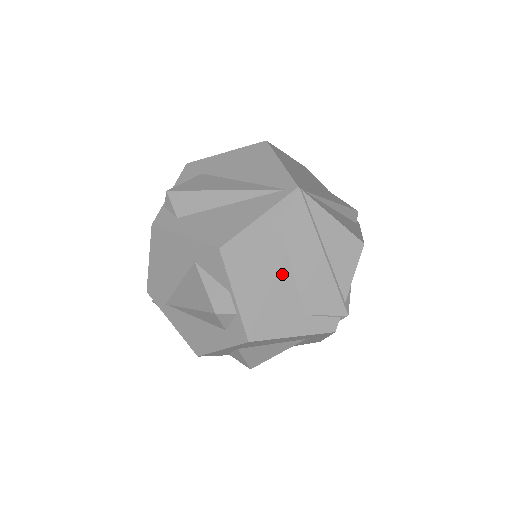
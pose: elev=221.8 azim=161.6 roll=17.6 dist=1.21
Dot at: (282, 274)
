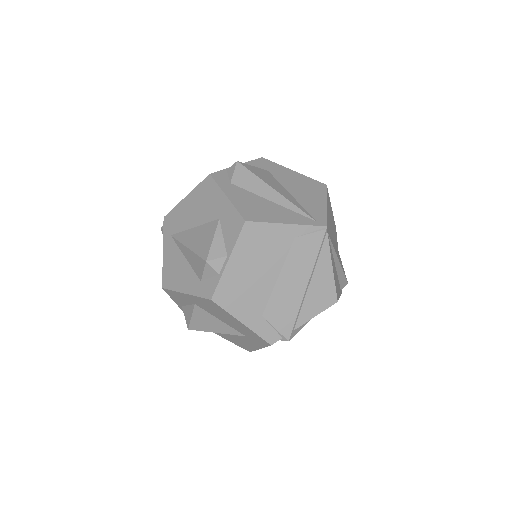
Dot at: (270, 274)
